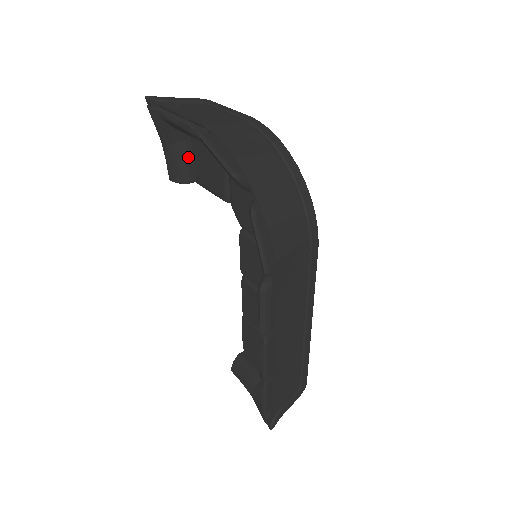
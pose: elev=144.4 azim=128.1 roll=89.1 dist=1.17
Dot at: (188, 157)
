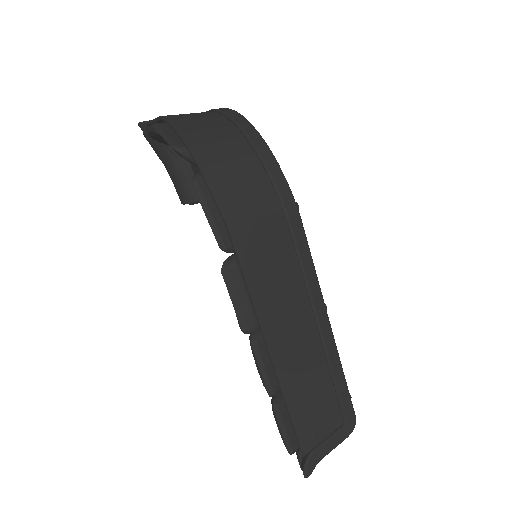
Dot at: (188, 173)
